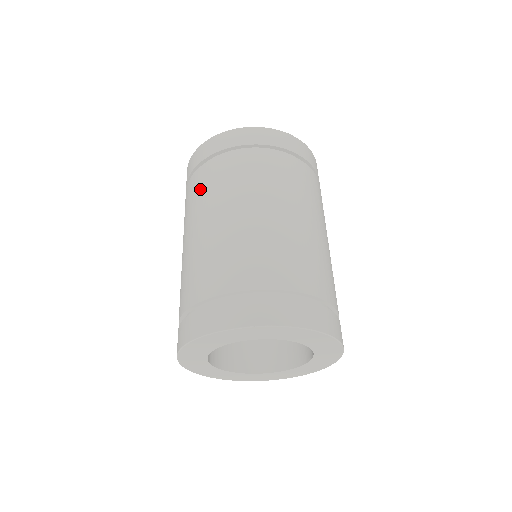
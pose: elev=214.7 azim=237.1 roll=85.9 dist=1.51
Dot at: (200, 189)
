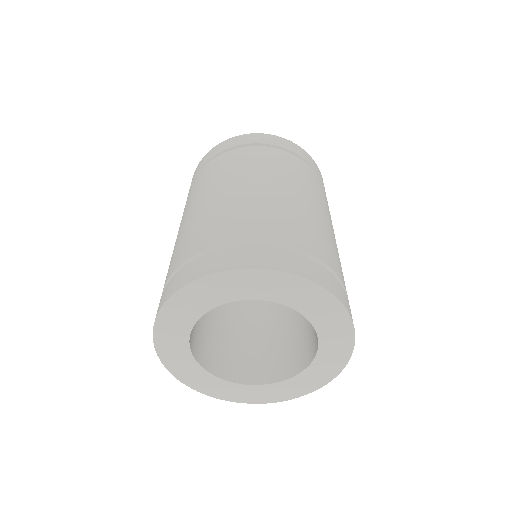
Dot at: (218, 169)
